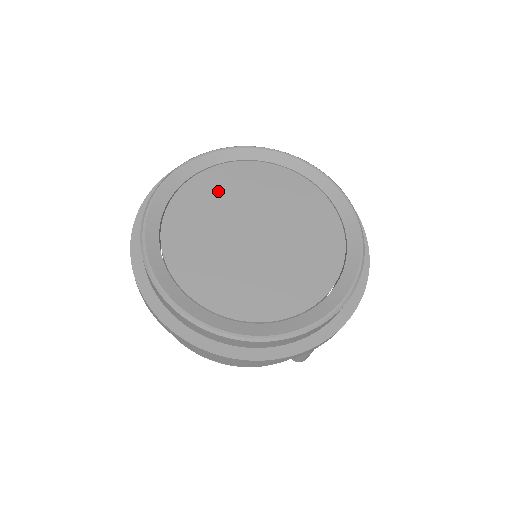
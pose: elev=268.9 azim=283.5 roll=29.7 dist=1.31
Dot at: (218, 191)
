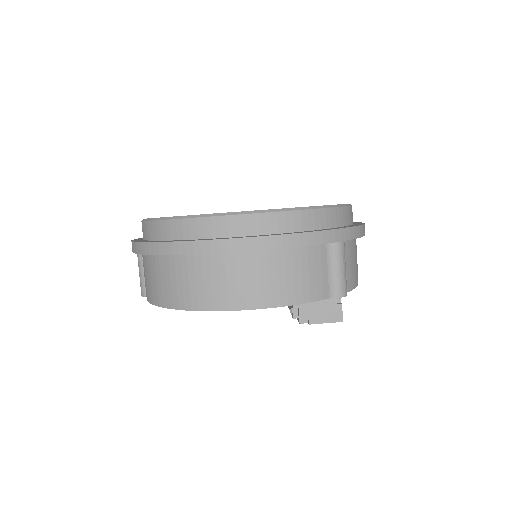
Dot at: occluded
